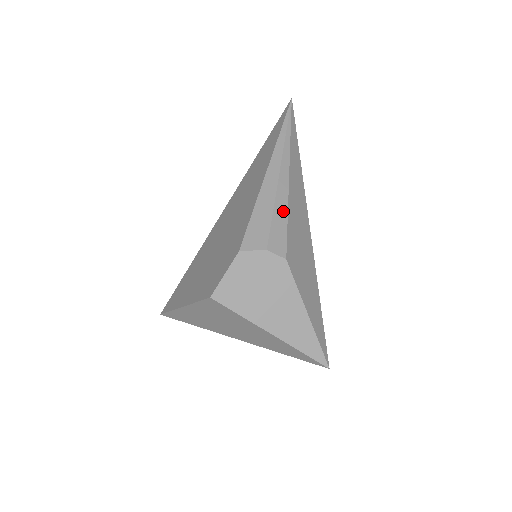
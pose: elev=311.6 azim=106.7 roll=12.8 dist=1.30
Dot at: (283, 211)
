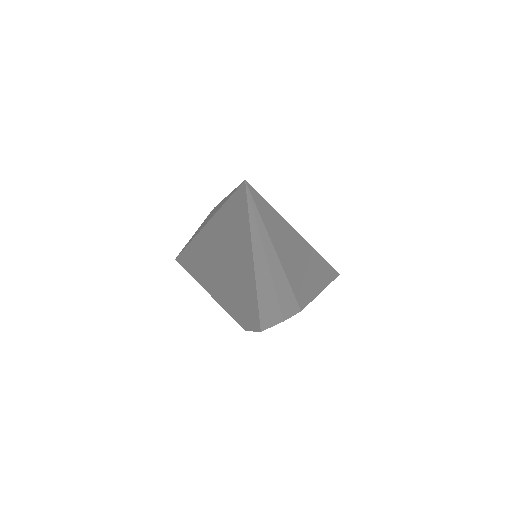
Dot at: (287, 293)
